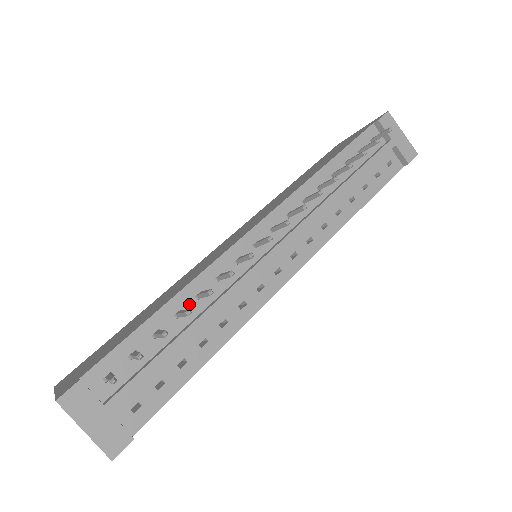
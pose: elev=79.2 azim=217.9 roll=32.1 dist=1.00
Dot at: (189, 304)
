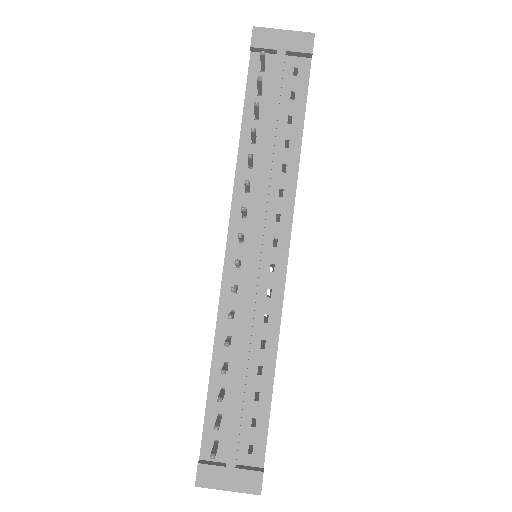
Dot at: (227, 353)
